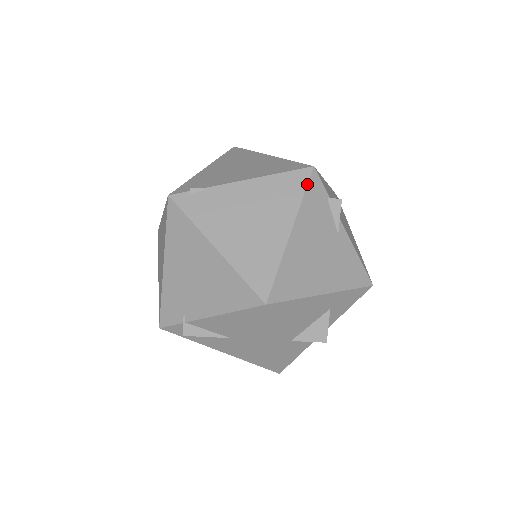
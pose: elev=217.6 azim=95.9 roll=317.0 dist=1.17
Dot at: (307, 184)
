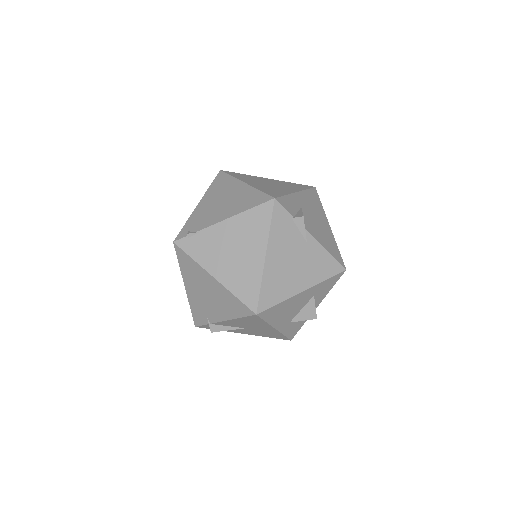
Dot at: (272, 215)
